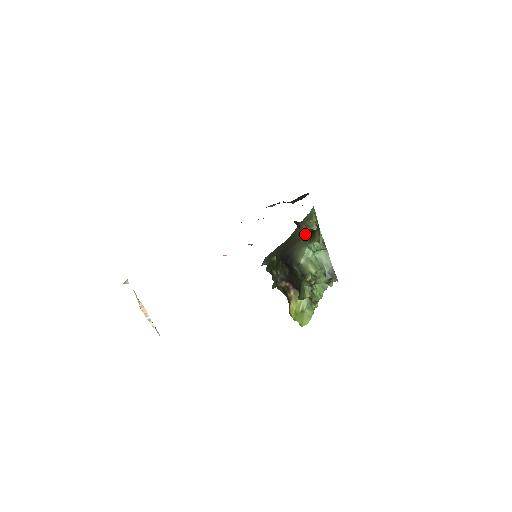
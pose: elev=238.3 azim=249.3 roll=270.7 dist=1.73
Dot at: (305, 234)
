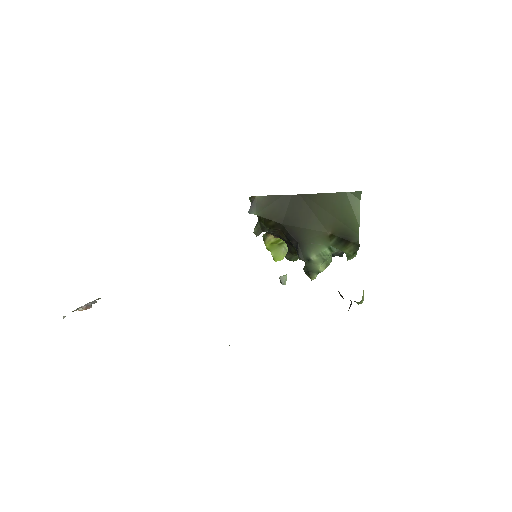
Dot at: (332, 227)
